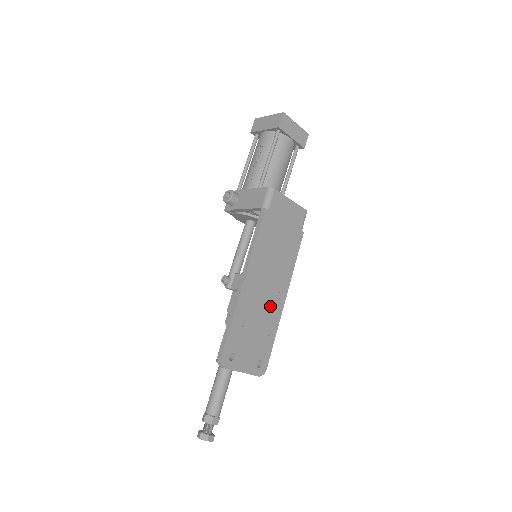
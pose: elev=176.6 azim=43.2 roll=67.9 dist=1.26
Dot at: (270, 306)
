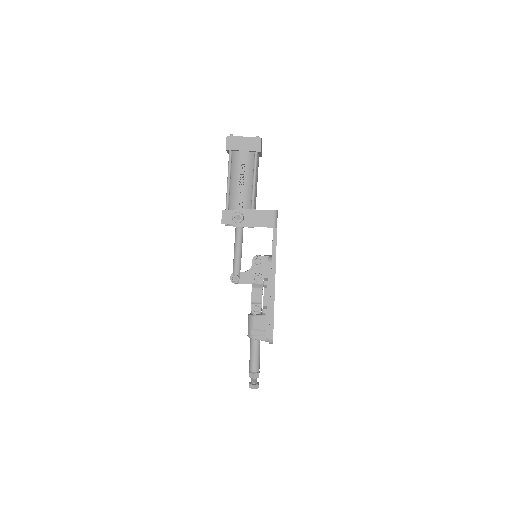
Dot at: occluded
